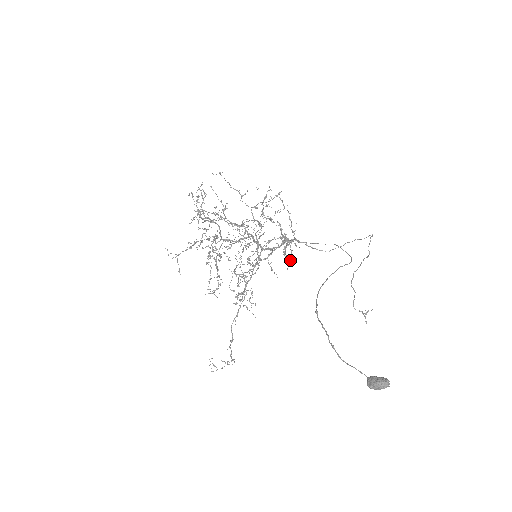
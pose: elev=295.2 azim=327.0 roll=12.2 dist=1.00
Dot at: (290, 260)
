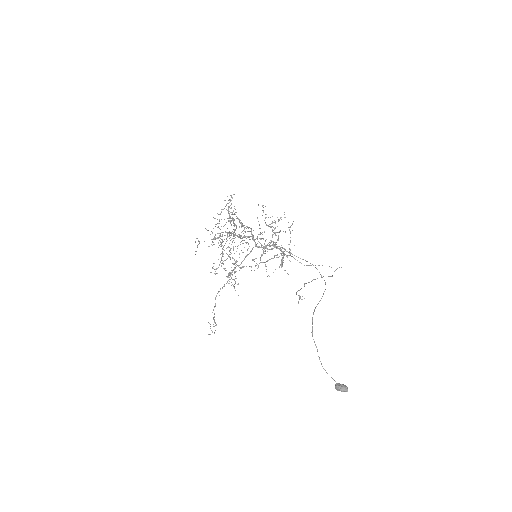
Dot at: occluded
